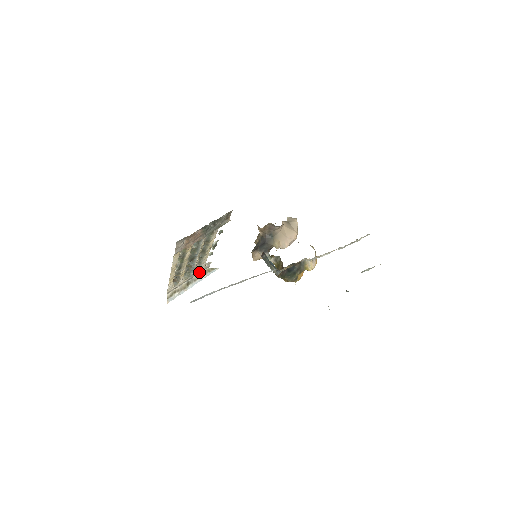
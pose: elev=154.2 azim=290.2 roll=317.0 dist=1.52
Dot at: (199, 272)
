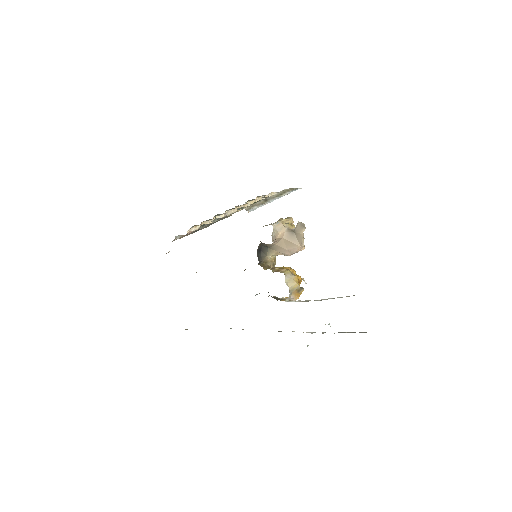
Dot at: occluded
